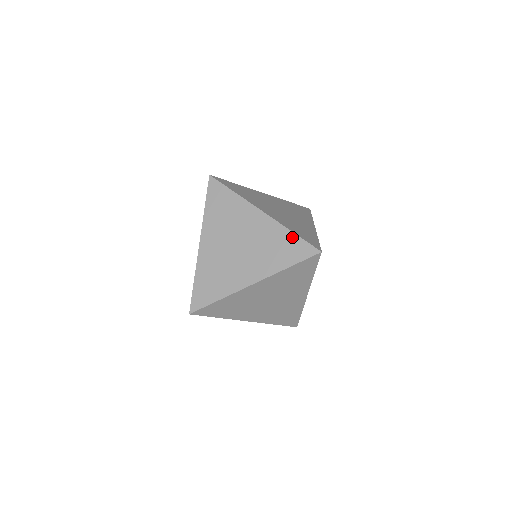
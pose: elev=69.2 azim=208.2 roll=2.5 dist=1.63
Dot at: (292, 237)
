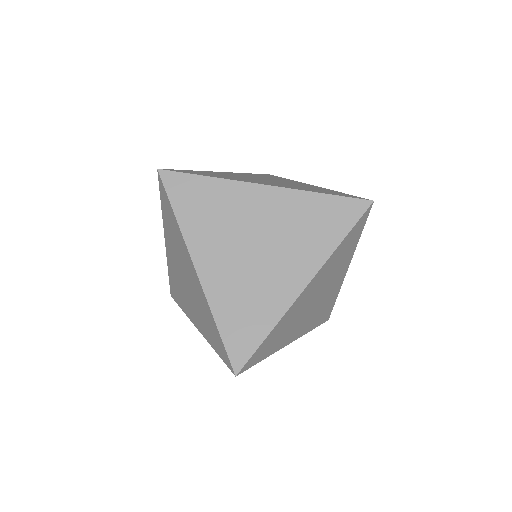
Dot at: (216, 330)
